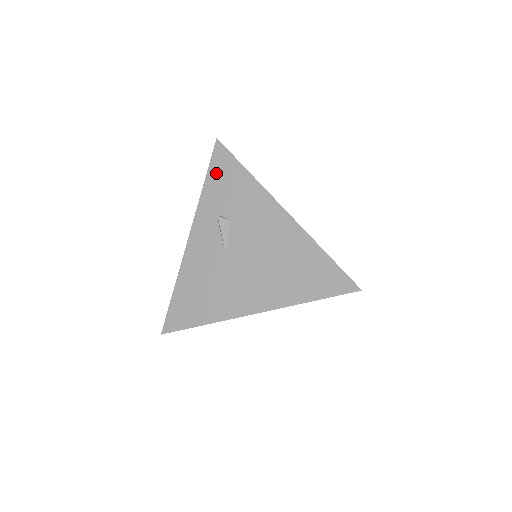
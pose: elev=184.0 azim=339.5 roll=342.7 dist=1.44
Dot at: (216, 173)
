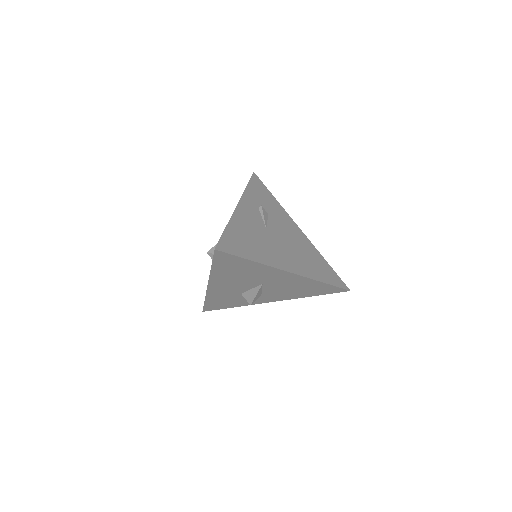
Dot at: (255, 186)
